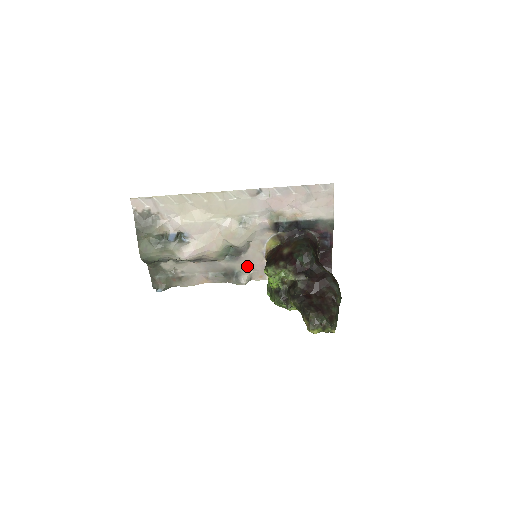
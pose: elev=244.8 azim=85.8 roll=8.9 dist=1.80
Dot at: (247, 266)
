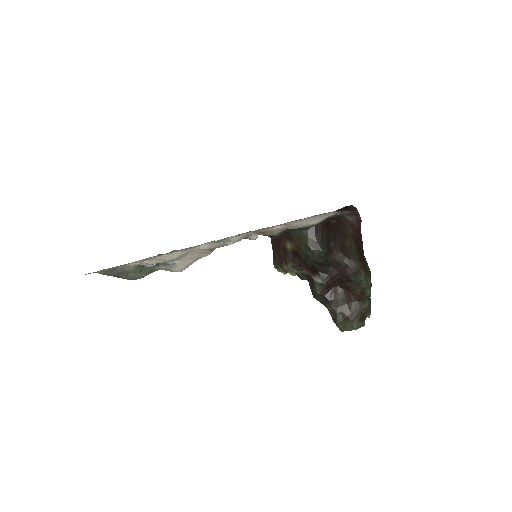
Dot at: occluded
